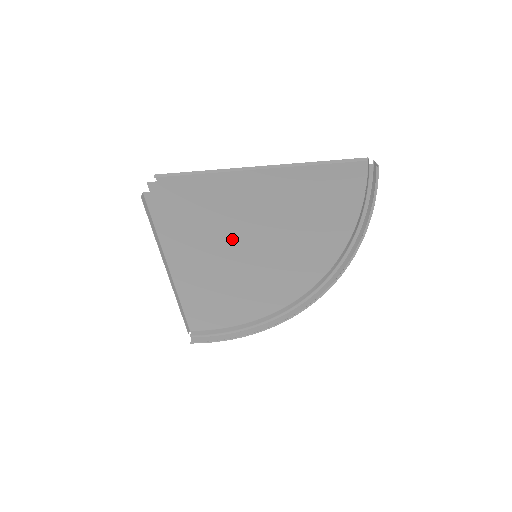
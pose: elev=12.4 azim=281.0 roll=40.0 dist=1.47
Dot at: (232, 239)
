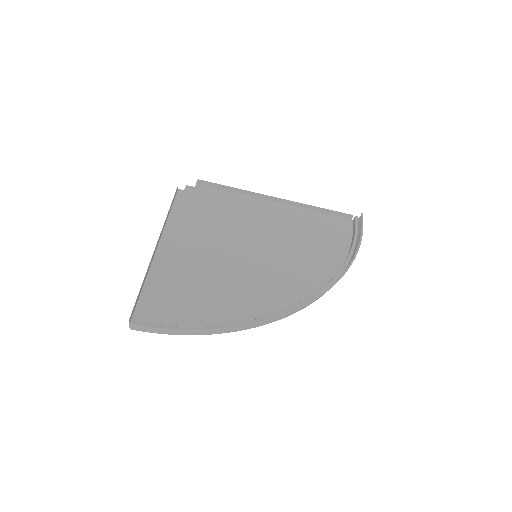
Dot at: (238, 239)
